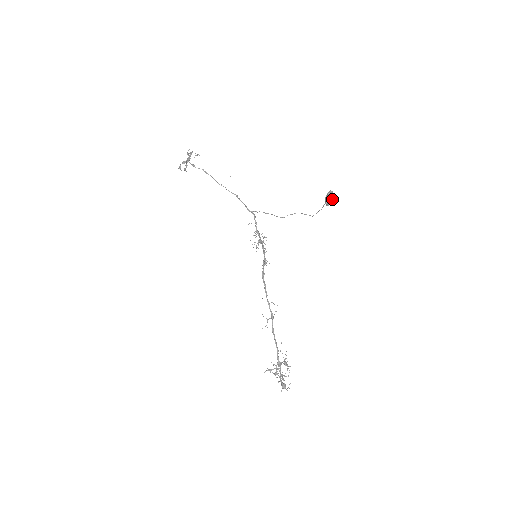
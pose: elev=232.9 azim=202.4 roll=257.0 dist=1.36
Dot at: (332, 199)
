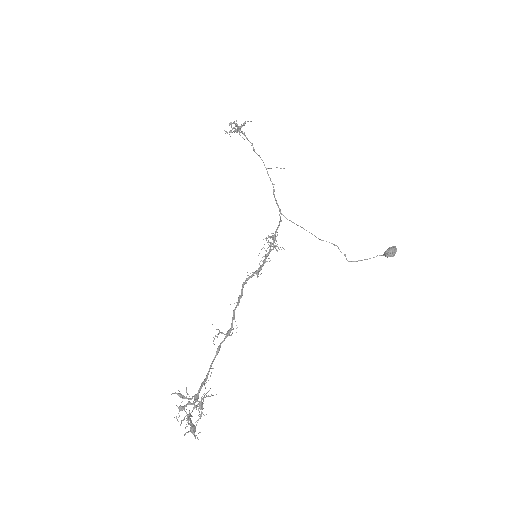
Dot at: occluded
